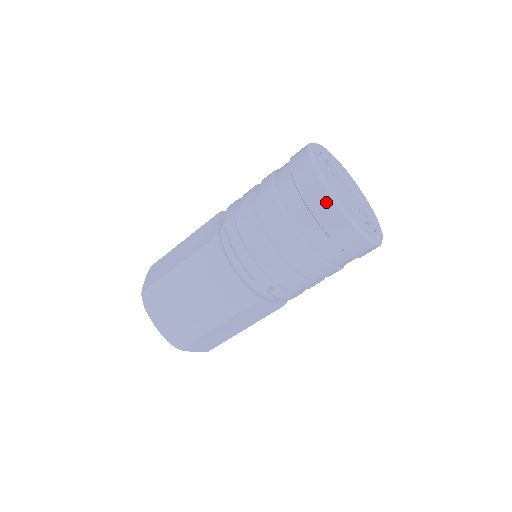
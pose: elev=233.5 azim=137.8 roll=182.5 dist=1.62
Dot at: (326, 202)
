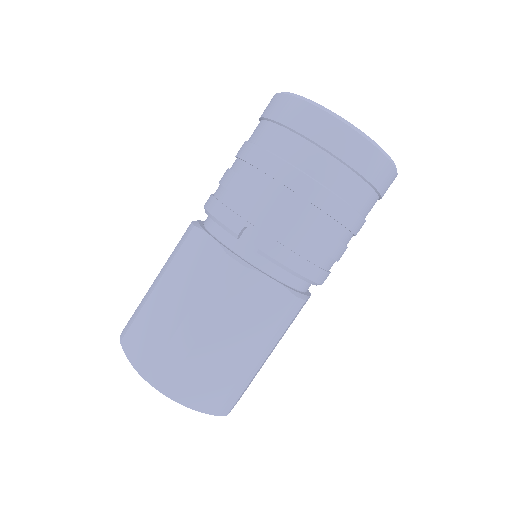
Dot at: (290, 103)
